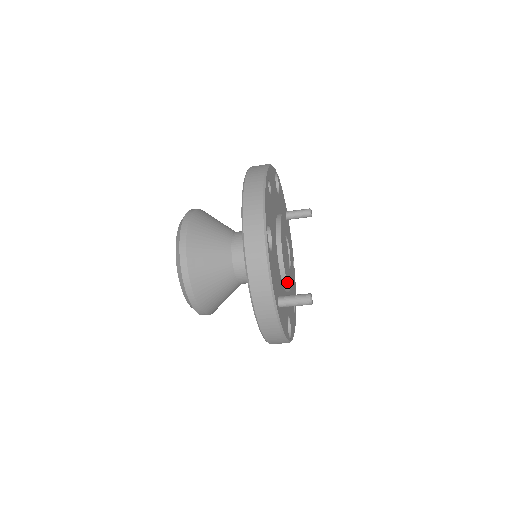
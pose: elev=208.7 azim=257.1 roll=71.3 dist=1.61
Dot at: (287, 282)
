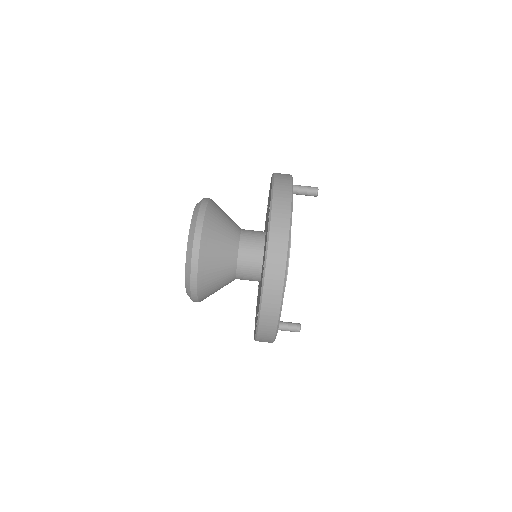
Dot at: occluded
